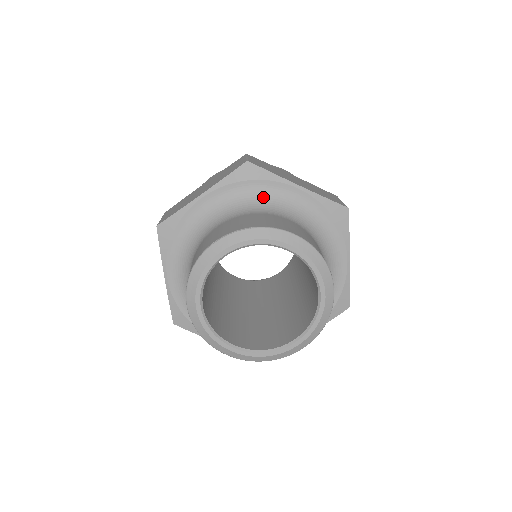
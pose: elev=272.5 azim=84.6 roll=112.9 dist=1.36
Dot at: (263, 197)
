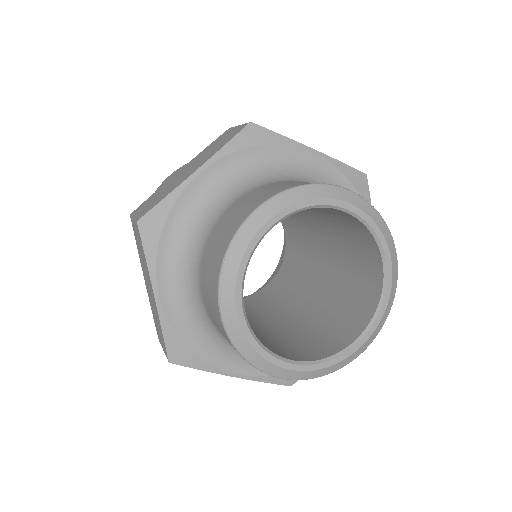
Dot at: occluded
